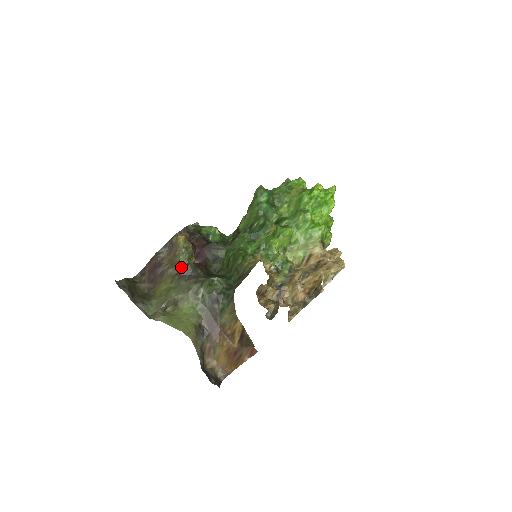
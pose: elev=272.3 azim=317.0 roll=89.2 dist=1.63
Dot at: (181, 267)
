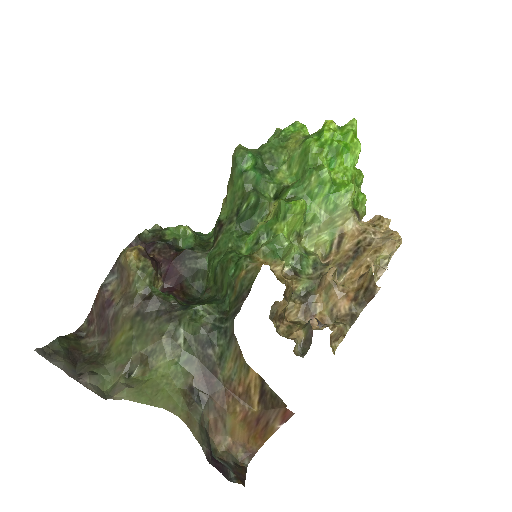
Dot at: (141, 301)
